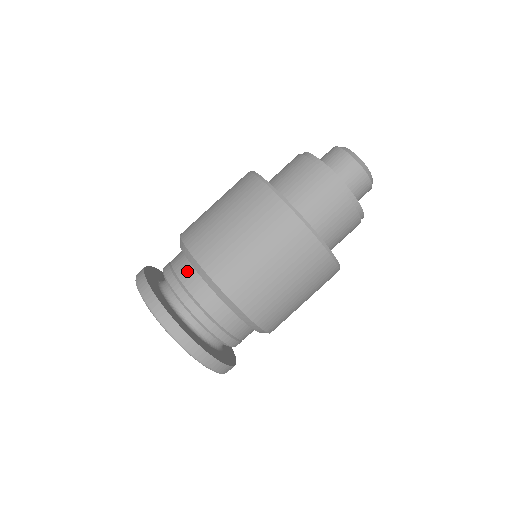
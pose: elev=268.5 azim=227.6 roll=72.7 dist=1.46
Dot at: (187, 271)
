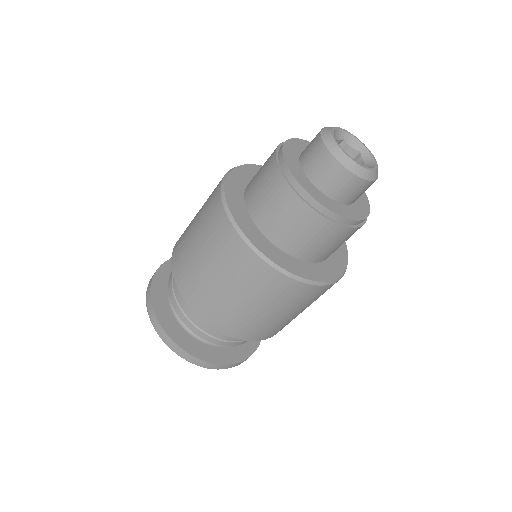
Dot at: occluded
